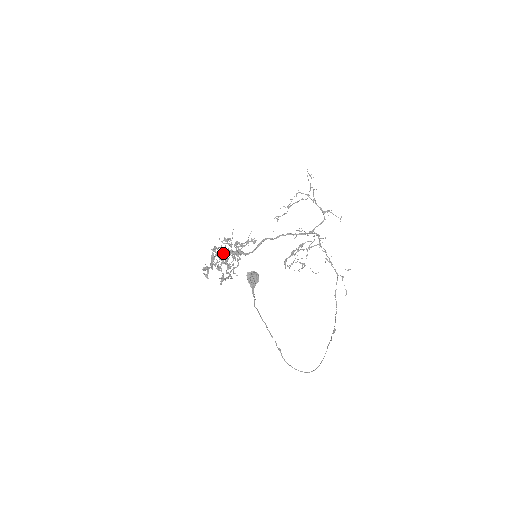
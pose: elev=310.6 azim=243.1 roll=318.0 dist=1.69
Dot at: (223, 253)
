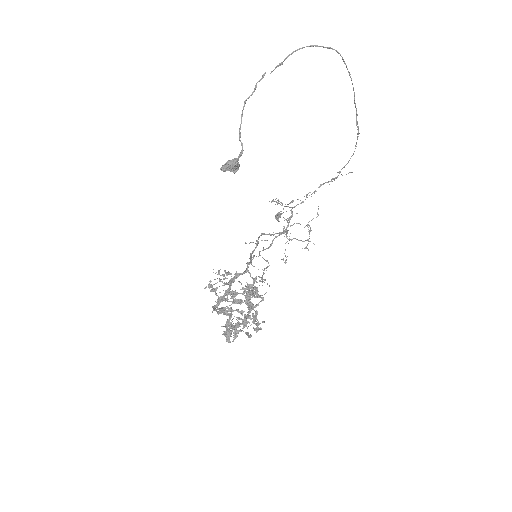
Dot at: occluded
